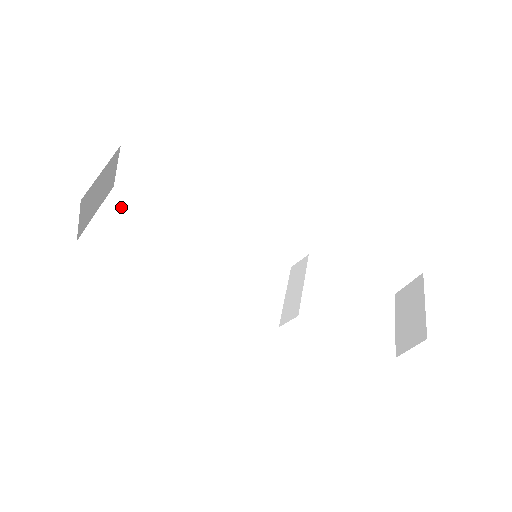
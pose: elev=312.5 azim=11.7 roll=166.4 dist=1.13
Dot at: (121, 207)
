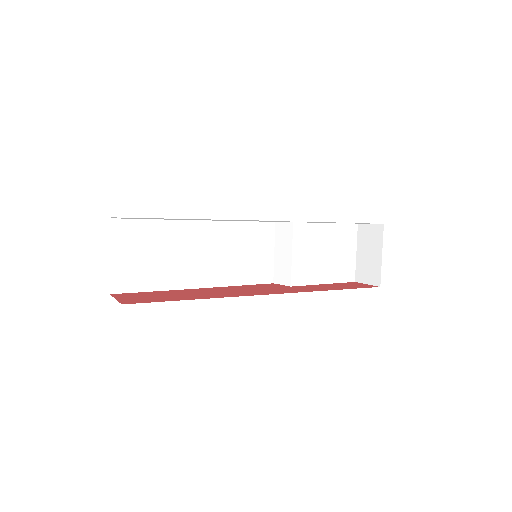
Dot at: (126, 238)
